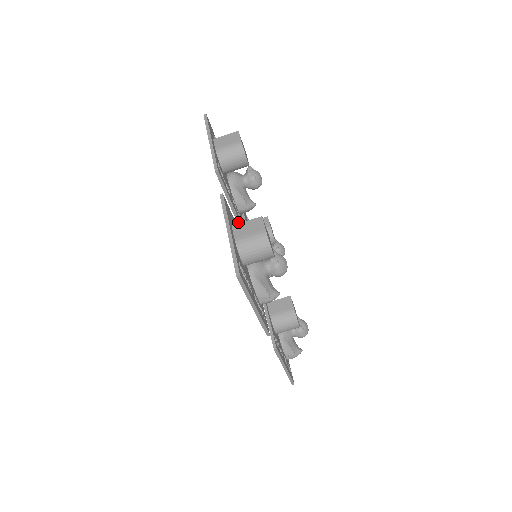
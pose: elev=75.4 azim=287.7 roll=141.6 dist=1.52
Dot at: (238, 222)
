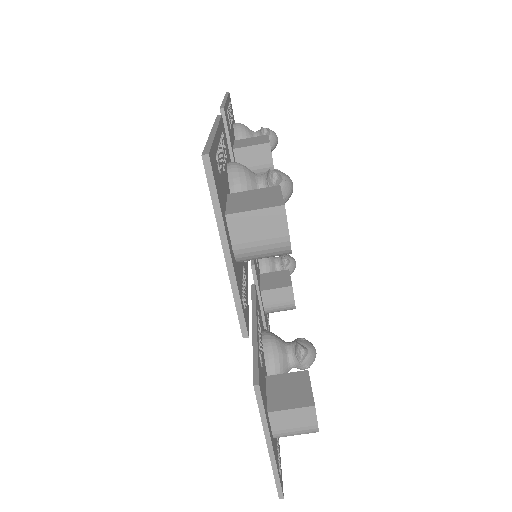
Dot at: occluded
